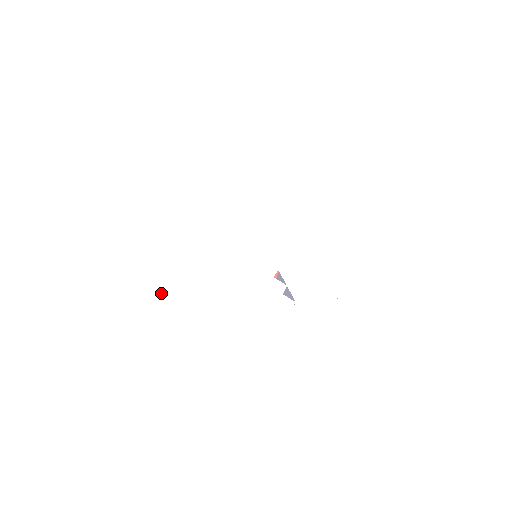
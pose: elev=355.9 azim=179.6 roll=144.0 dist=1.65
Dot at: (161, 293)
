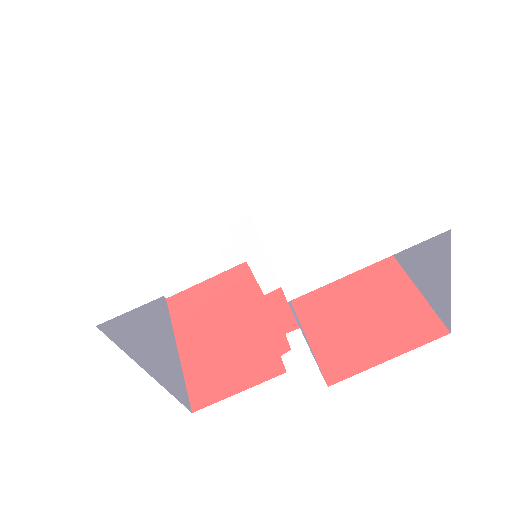
Dot at: (115, 193)
